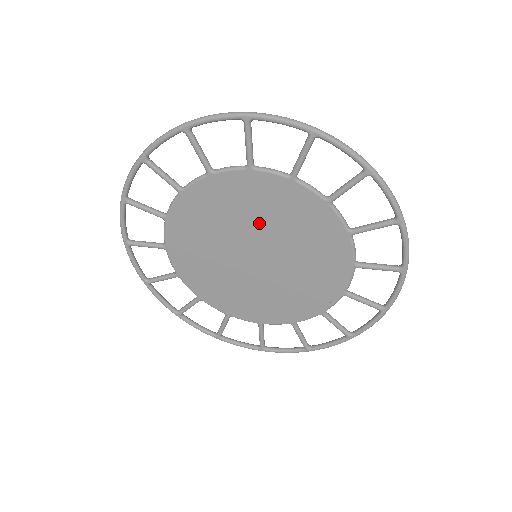
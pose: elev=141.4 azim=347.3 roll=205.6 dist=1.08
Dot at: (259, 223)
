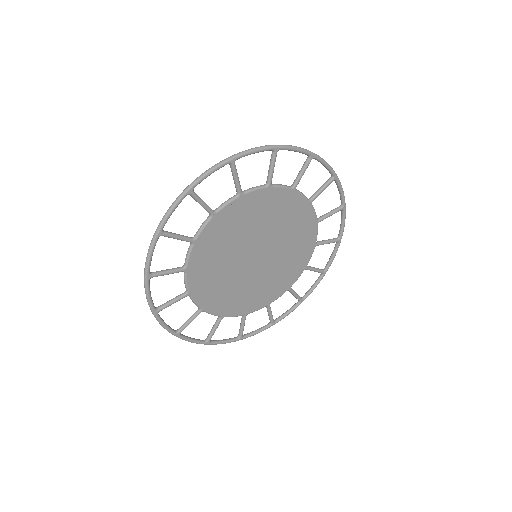
Dot at: (254, 230)
